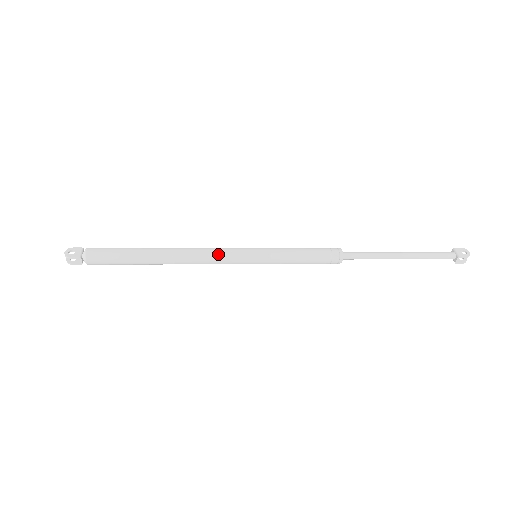
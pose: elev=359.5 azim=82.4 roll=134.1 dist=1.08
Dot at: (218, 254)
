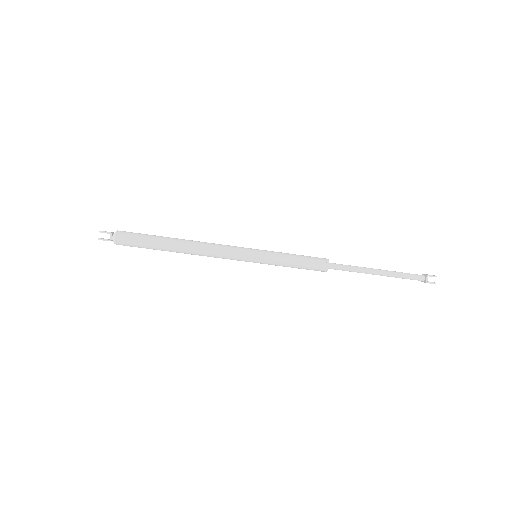
Dot at: (225, 246)
